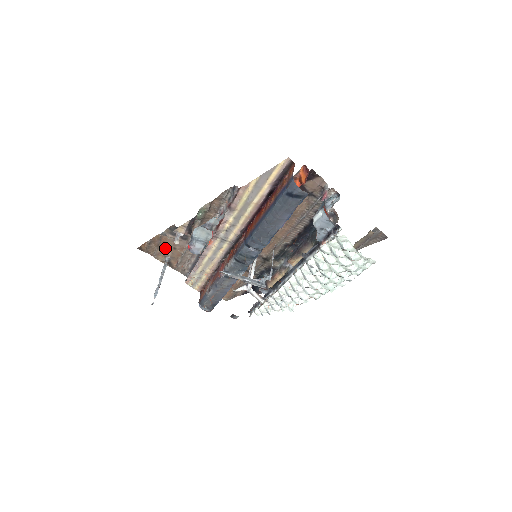
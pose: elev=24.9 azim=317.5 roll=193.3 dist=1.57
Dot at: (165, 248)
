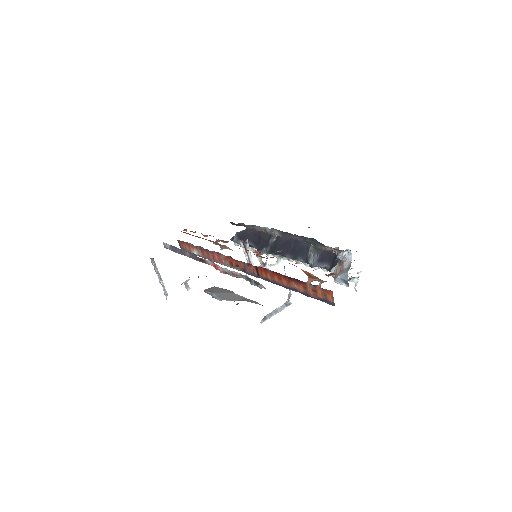
Dot at: occluded
